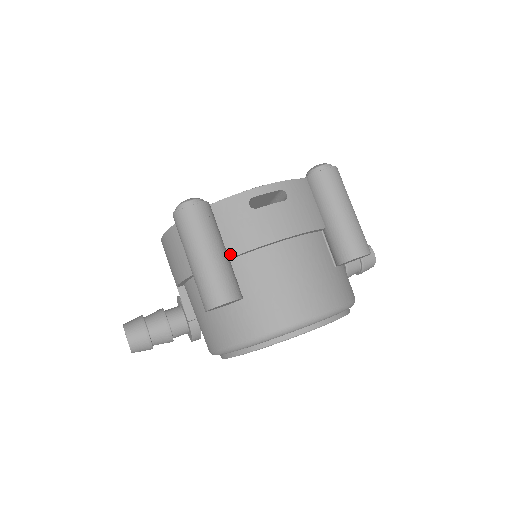
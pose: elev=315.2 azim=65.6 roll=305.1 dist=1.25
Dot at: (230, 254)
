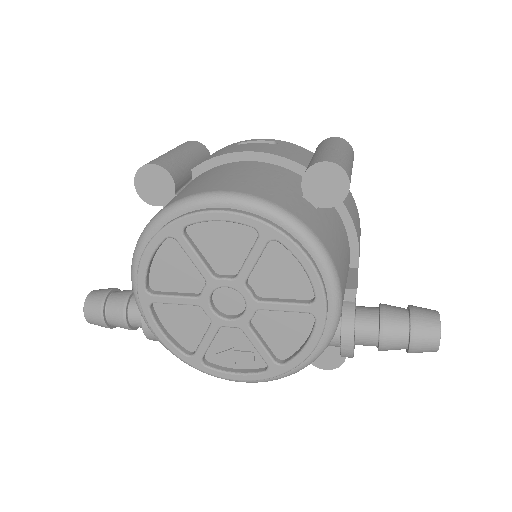
Dot at: (194, 167)
